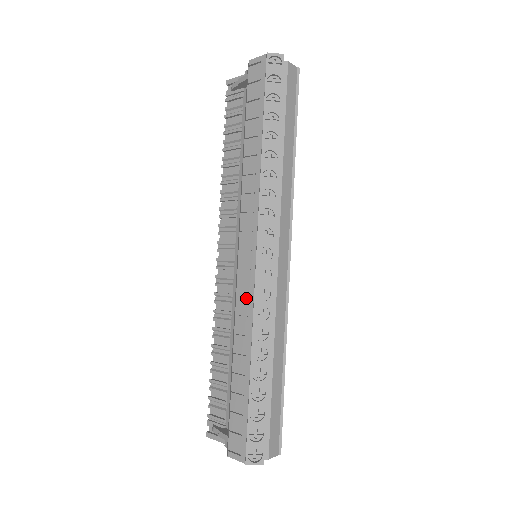
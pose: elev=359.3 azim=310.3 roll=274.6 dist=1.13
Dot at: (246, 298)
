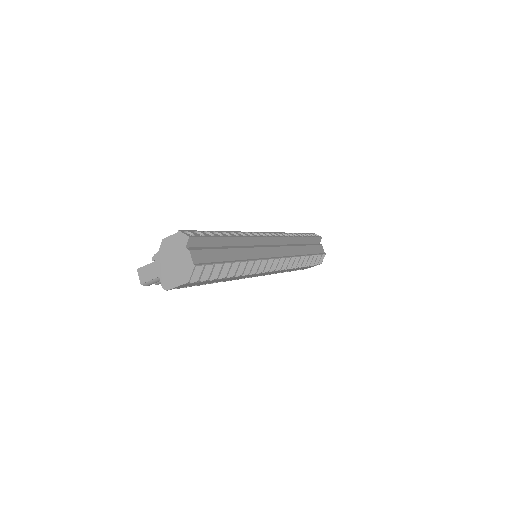
Dot at: occluded
